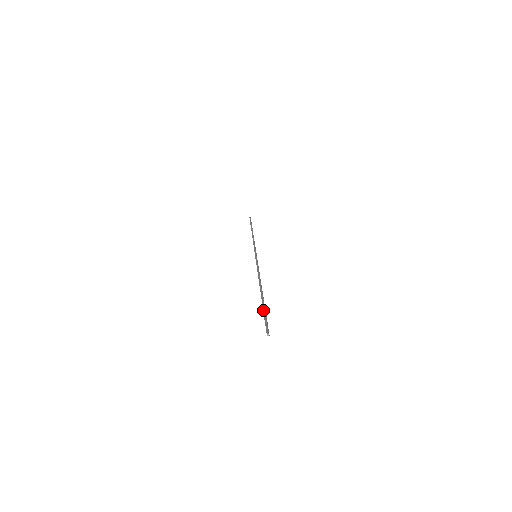
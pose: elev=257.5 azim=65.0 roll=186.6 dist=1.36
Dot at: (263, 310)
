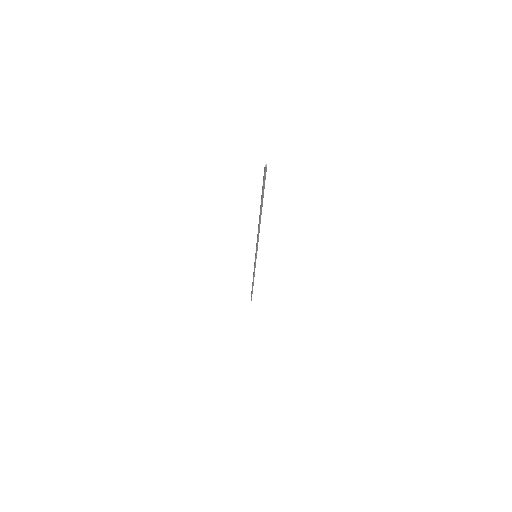
Dot at: (262, 191)
